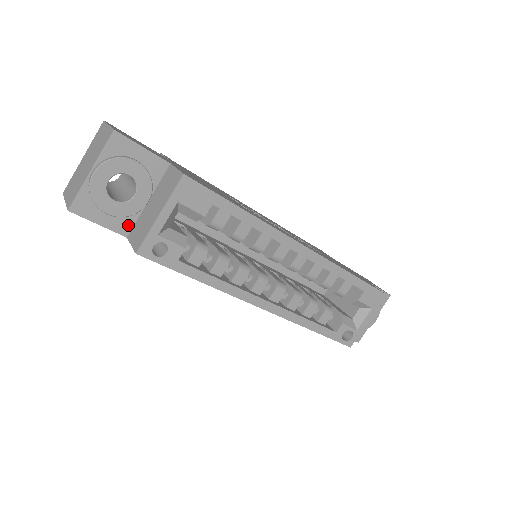
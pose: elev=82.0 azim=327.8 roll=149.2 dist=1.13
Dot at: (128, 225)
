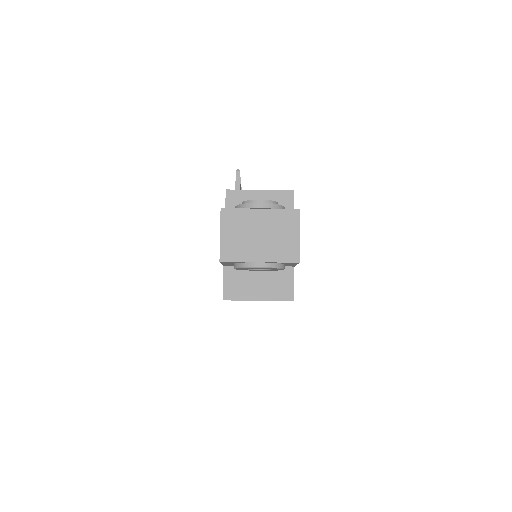
Dot at: (233, 265)
